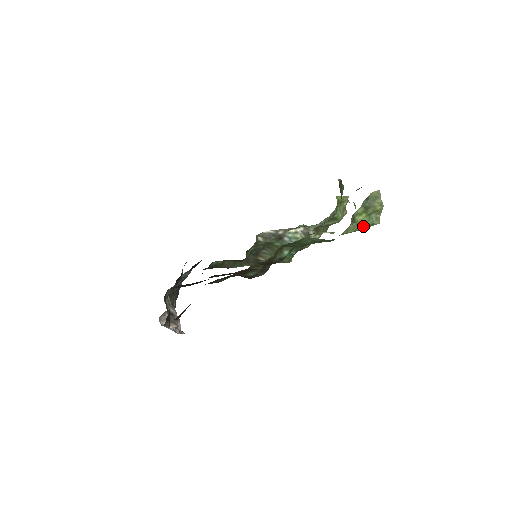
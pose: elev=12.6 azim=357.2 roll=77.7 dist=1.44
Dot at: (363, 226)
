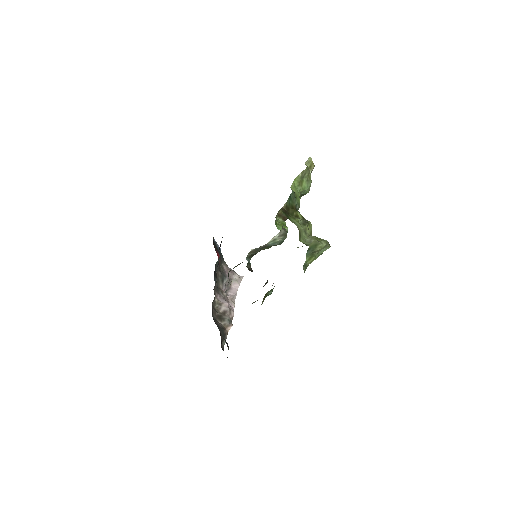
Dot at: occluded
